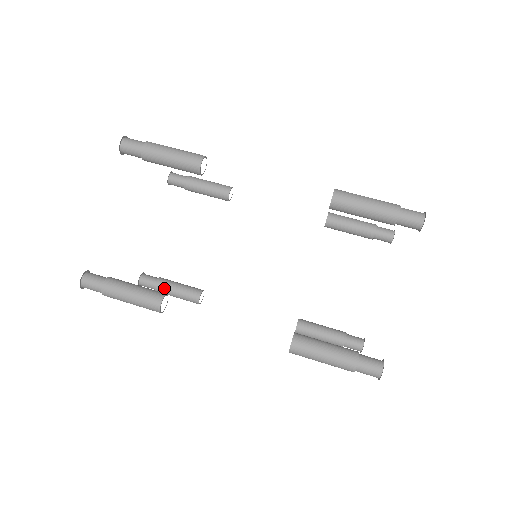
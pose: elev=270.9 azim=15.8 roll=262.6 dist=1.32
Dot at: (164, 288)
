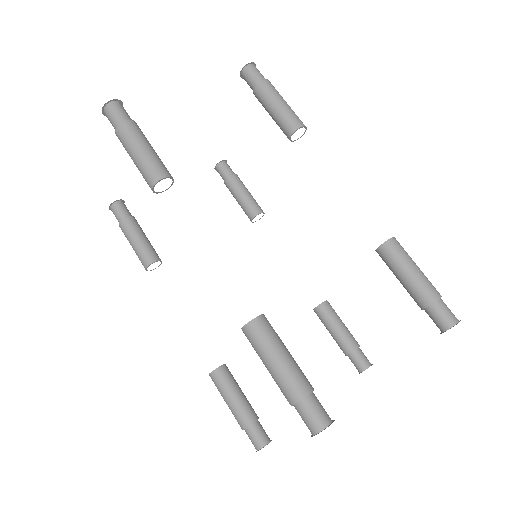
Dot at: (131, 226)
